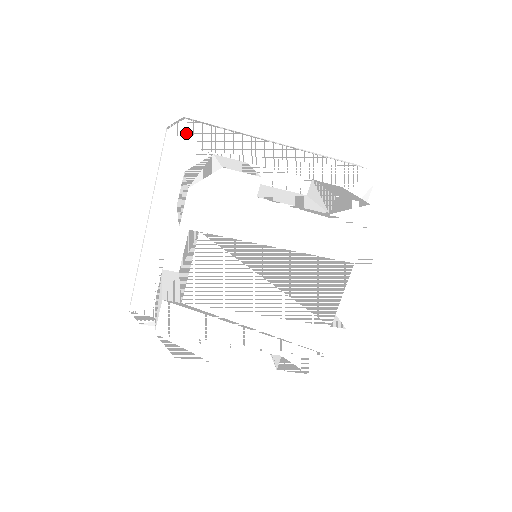
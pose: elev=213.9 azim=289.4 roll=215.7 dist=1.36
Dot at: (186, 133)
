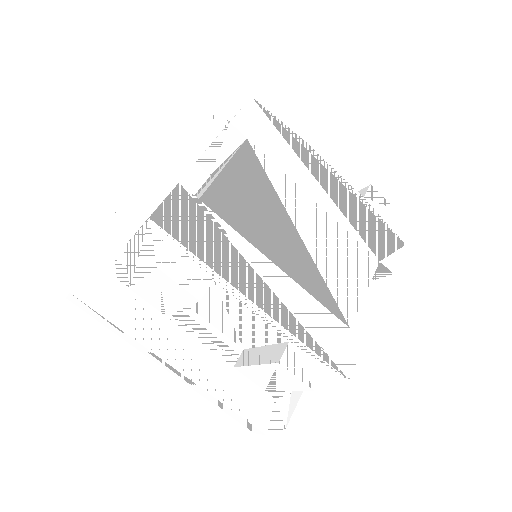
Dot at: (223, 121)
